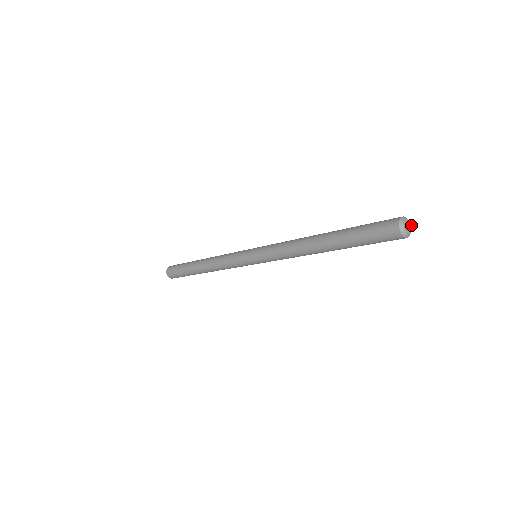
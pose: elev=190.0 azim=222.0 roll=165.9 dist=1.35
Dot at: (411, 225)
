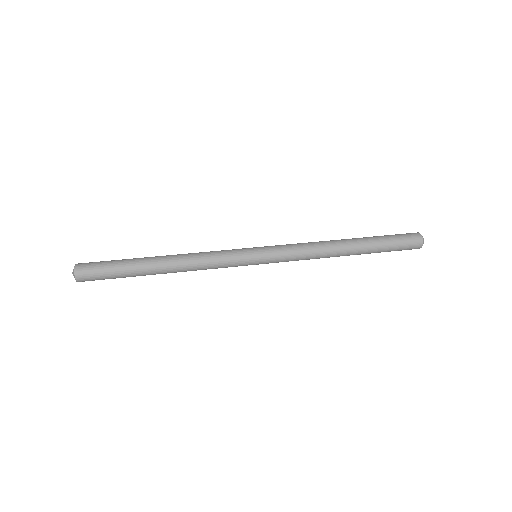
Dot at: occluded
